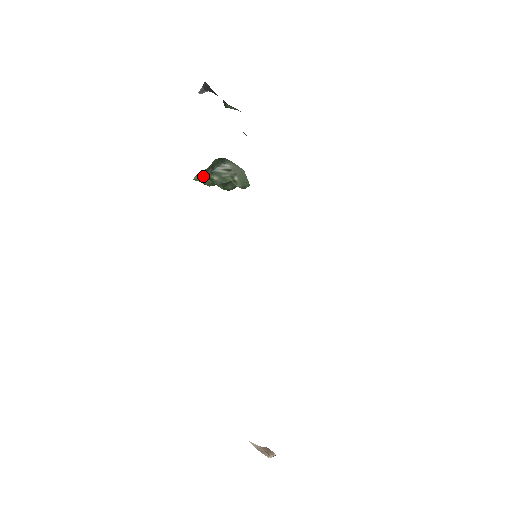
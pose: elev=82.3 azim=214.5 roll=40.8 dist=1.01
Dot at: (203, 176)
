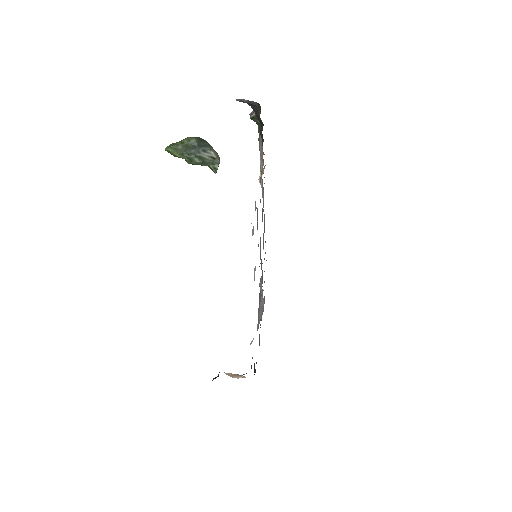
Dot at: (182, 153)
